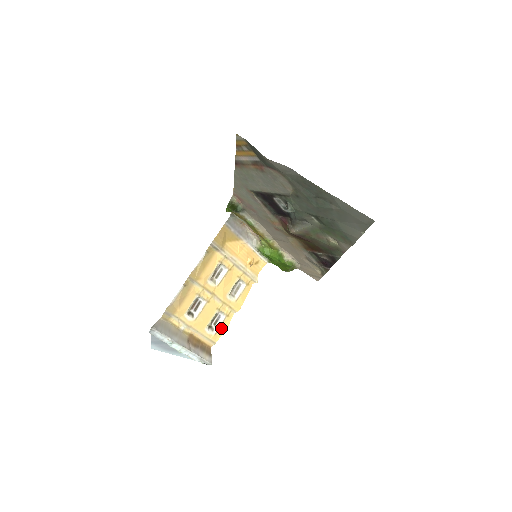
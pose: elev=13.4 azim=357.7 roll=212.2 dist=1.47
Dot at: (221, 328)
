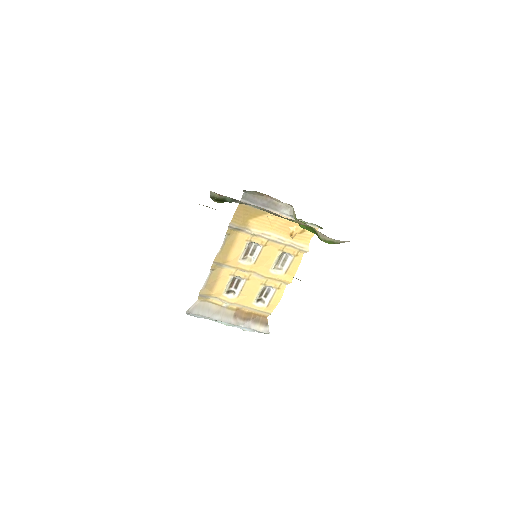
Dot at: (273, 300)
